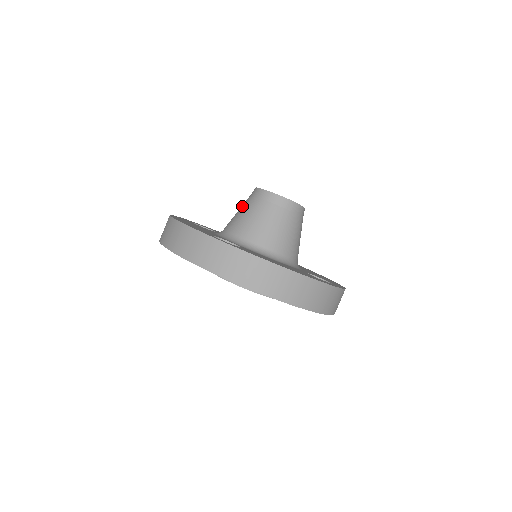
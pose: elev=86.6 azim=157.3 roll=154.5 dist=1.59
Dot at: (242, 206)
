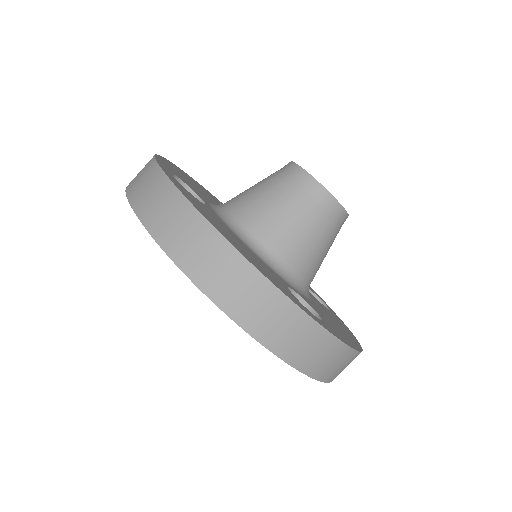
Dot at: (287, 202)
